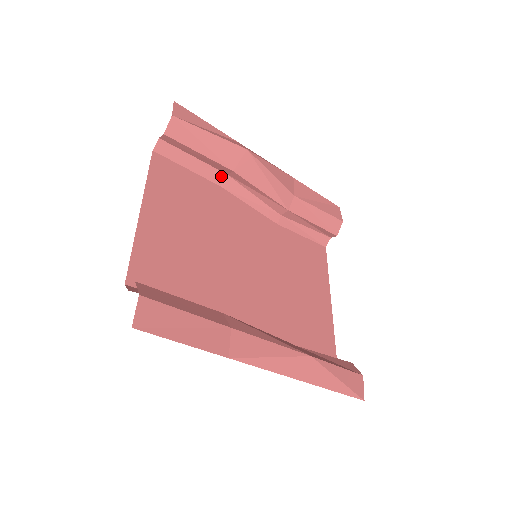
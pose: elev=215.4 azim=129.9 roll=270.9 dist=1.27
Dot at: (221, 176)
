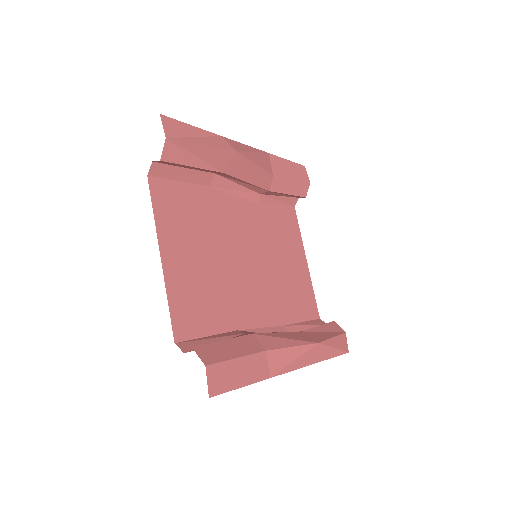
Dot at: (209, 177)
